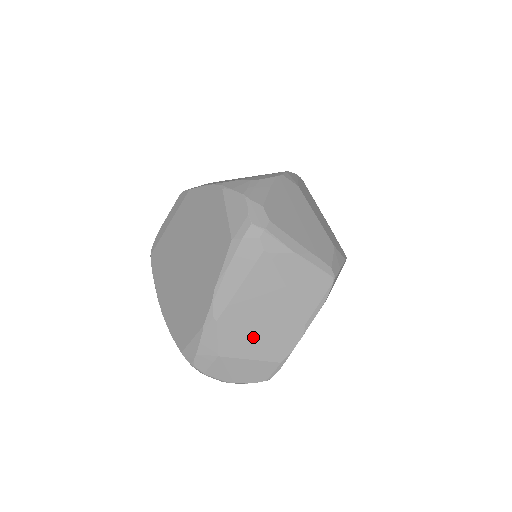
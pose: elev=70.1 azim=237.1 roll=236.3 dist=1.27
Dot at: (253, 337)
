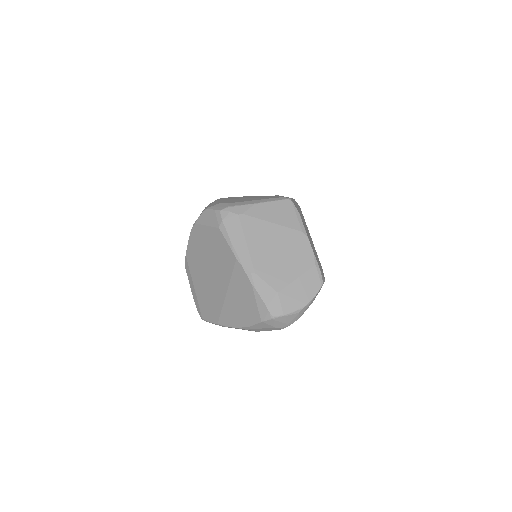
Dot at: (284, 264)
